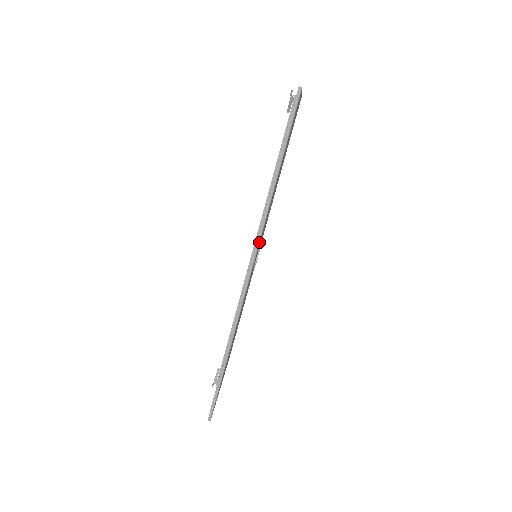
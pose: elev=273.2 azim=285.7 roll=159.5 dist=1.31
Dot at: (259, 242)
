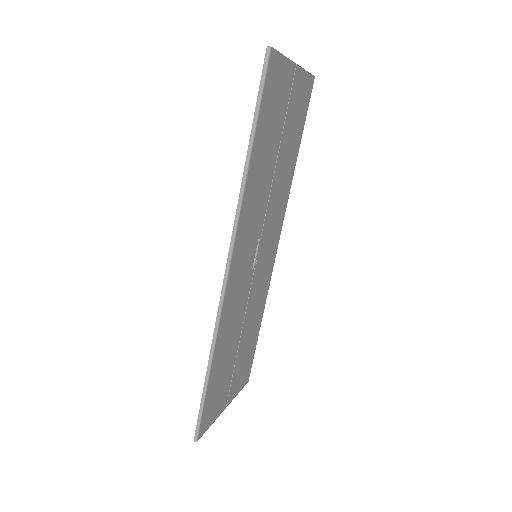
Dot at: (235, 232)
